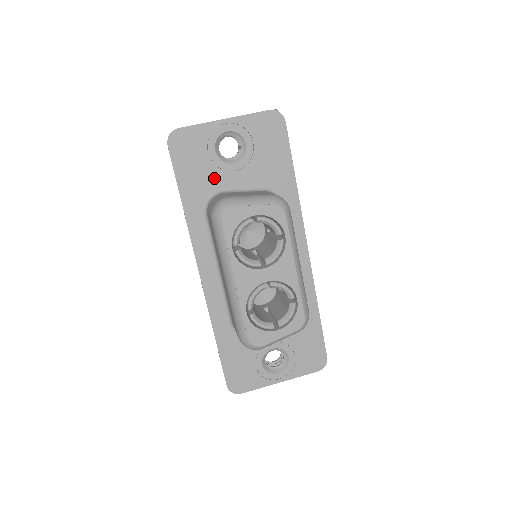
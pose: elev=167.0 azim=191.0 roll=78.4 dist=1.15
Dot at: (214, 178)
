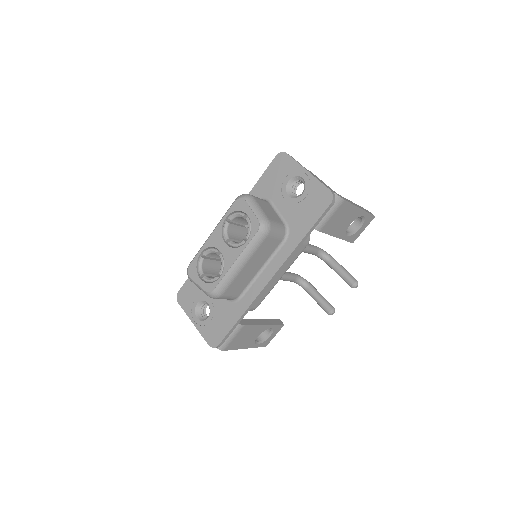
Dot at: (275, 192)
